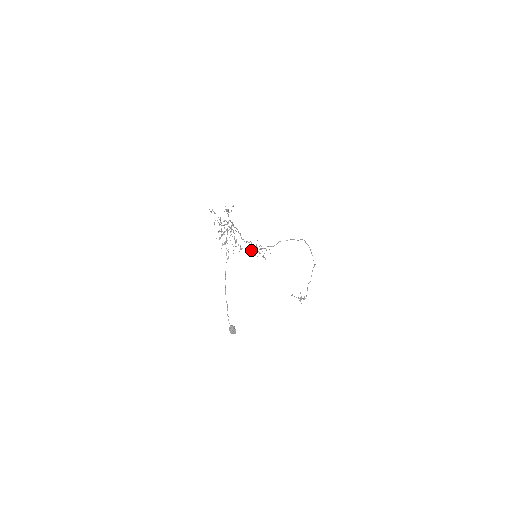
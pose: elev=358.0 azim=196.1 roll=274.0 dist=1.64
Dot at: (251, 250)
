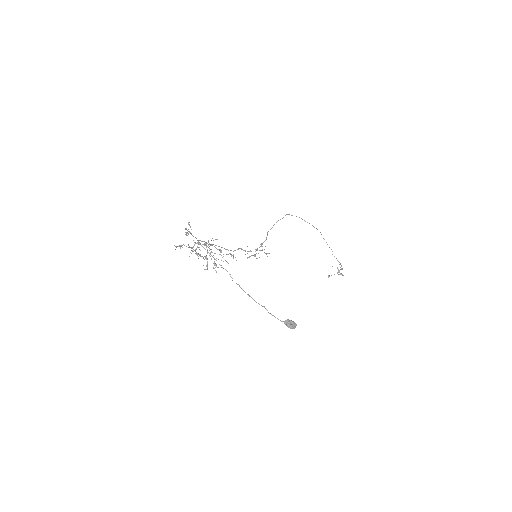
Dot at: occluded
